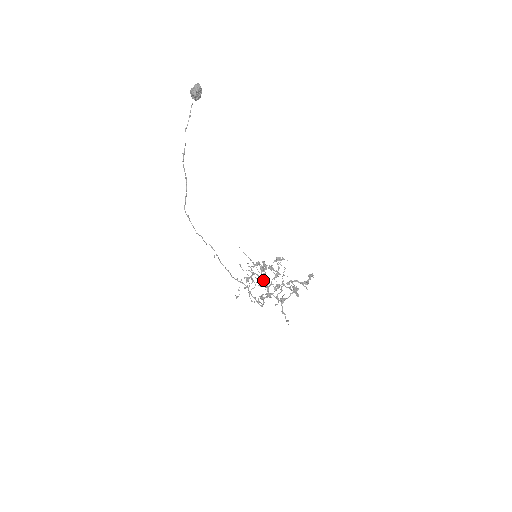
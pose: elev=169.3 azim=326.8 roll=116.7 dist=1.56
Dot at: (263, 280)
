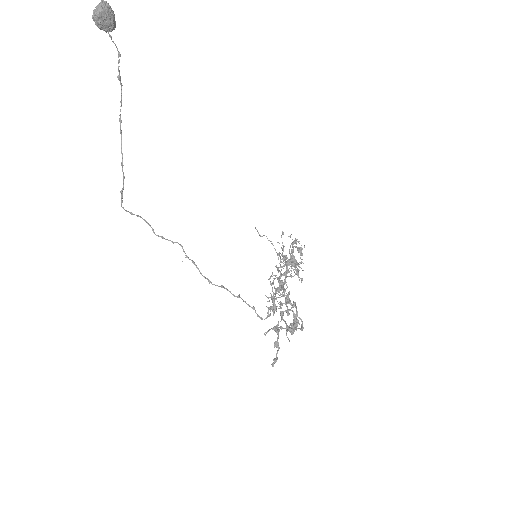
Dot at: (278, 281)
